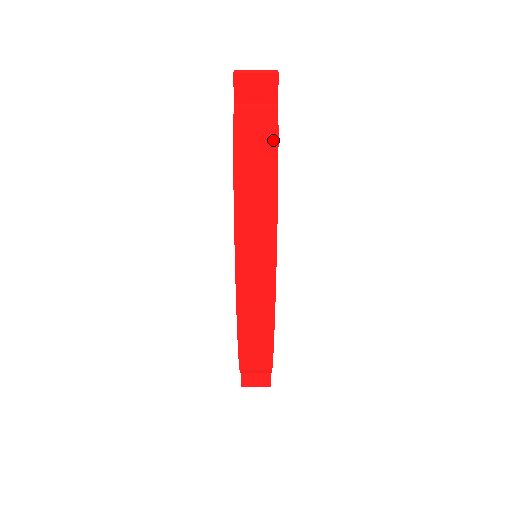
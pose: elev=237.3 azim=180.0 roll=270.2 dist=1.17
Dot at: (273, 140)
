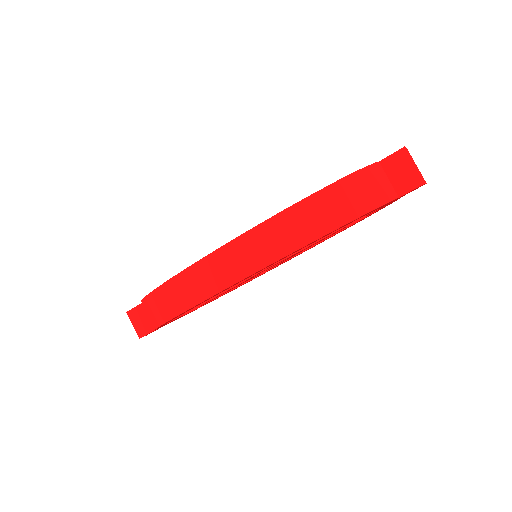
Dot at: (369, 207)
